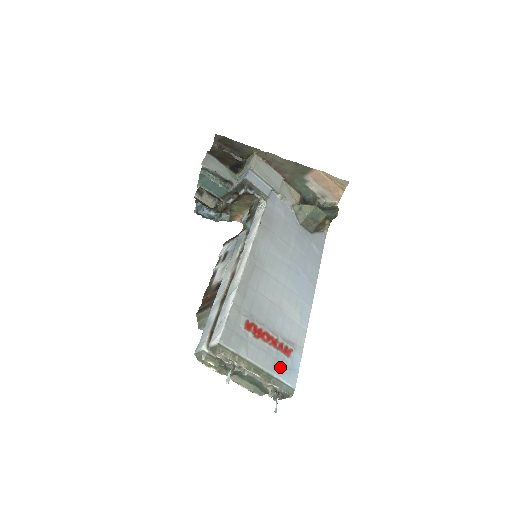
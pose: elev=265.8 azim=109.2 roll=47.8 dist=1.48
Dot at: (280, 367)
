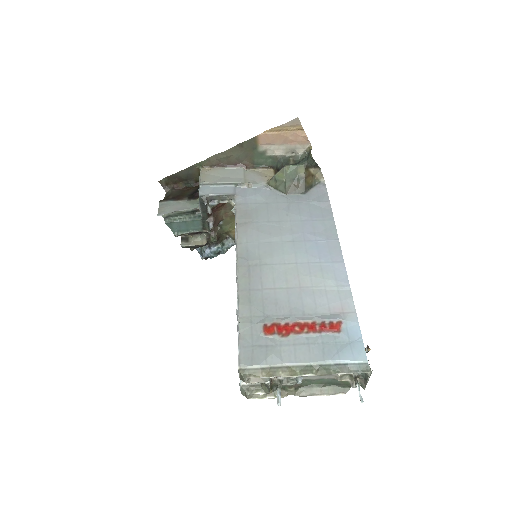
Dot at: (334, 349)
